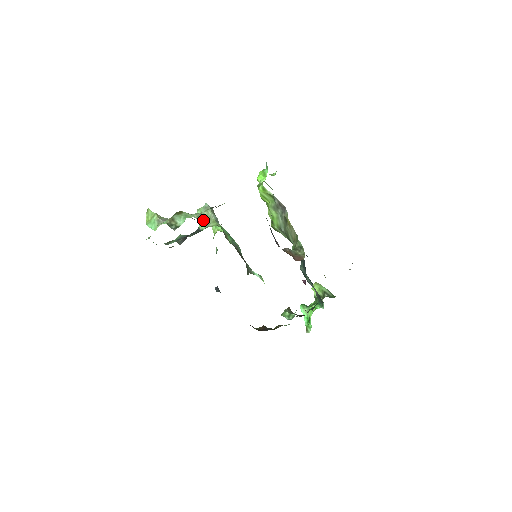
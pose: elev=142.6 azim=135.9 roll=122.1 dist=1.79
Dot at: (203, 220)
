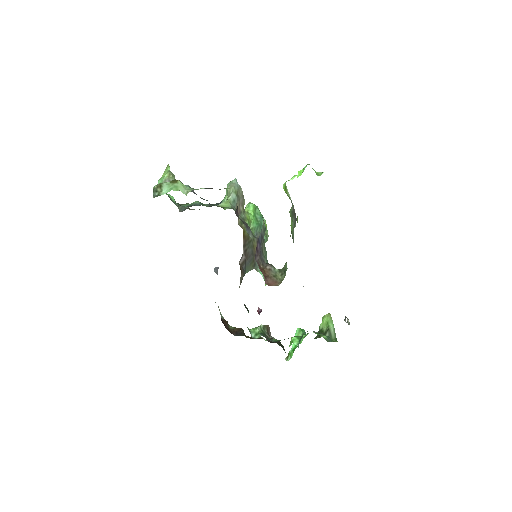
Dot at: (226, 195)
